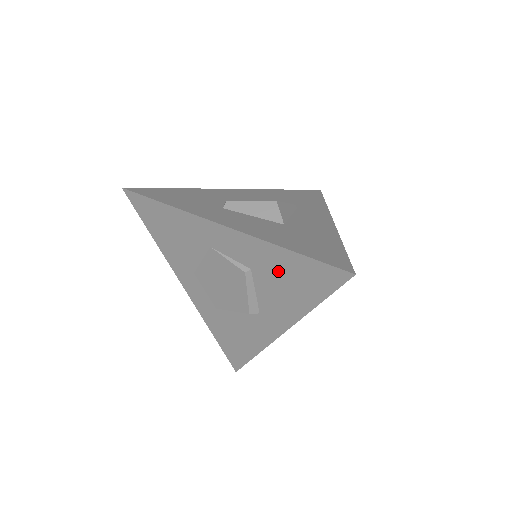
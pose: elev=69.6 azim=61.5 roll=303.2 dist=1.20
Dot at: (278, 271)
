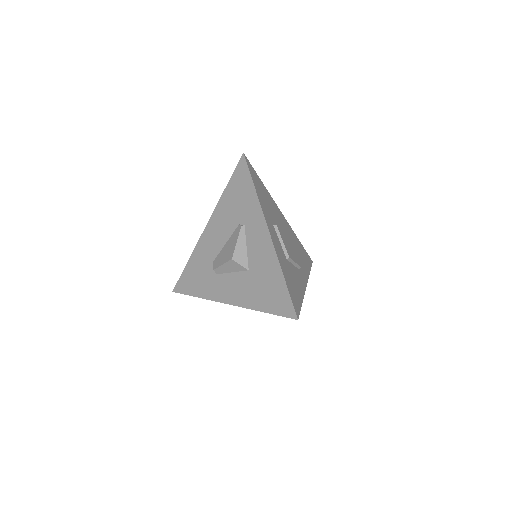
Dot at: occluded
